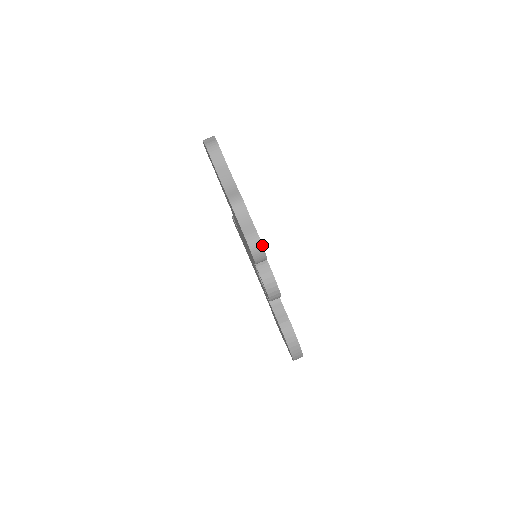
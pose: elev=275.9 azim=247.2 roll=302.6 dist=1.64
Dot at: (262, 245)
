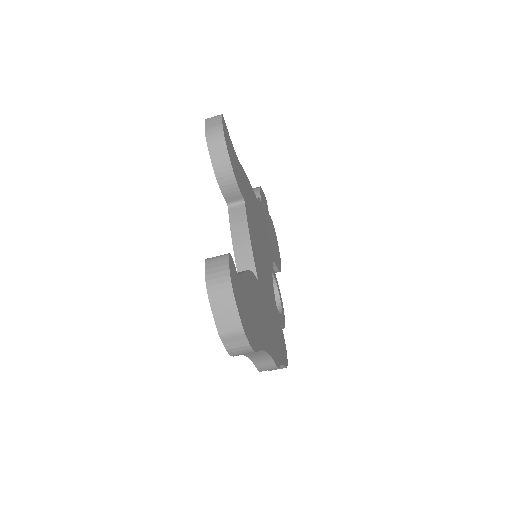
Dot at: (287, 364)
